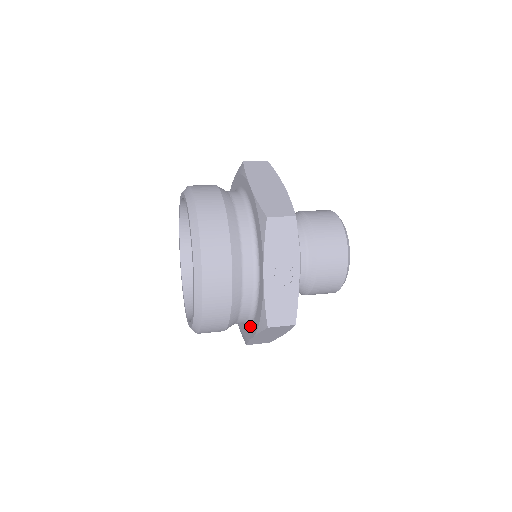
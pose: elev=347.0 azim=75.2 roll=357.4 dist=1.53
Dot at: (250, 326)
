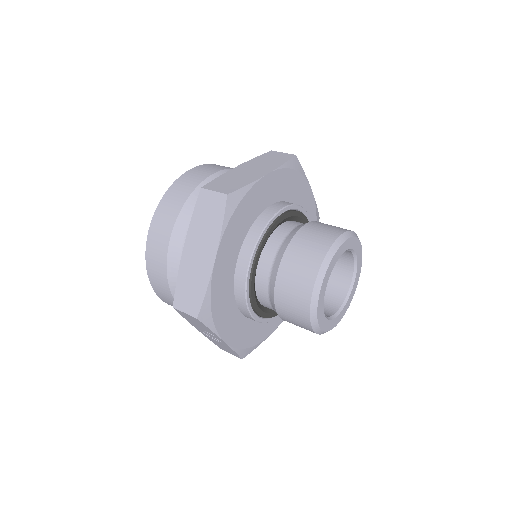
Dot at: occluded
